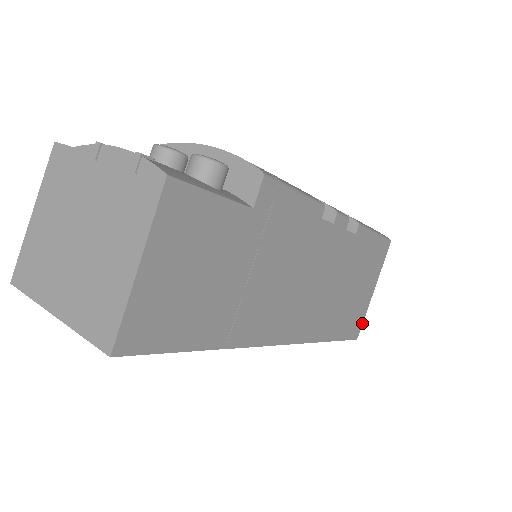
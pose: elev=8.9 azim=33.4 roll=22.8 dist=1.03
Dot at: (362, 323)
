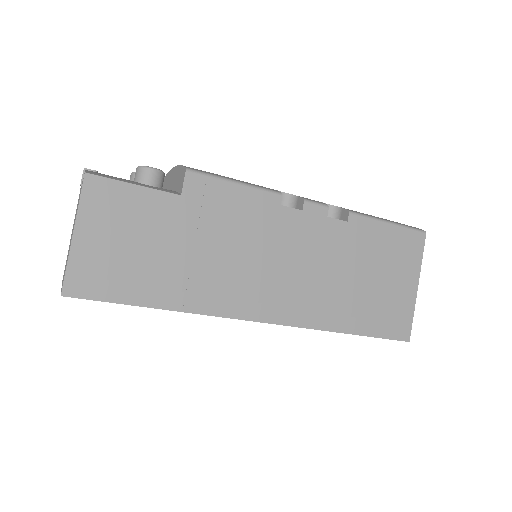
Dot at: (411, 323)
